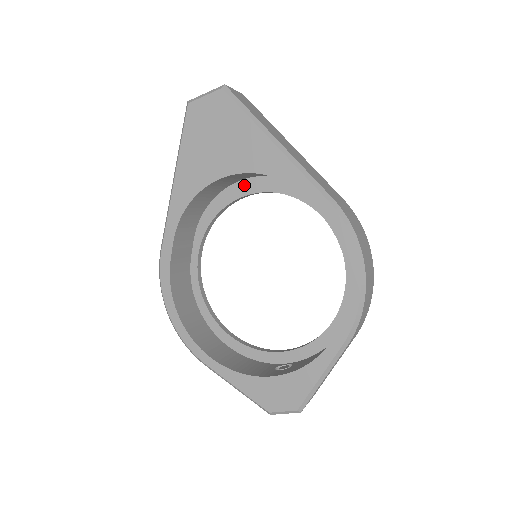
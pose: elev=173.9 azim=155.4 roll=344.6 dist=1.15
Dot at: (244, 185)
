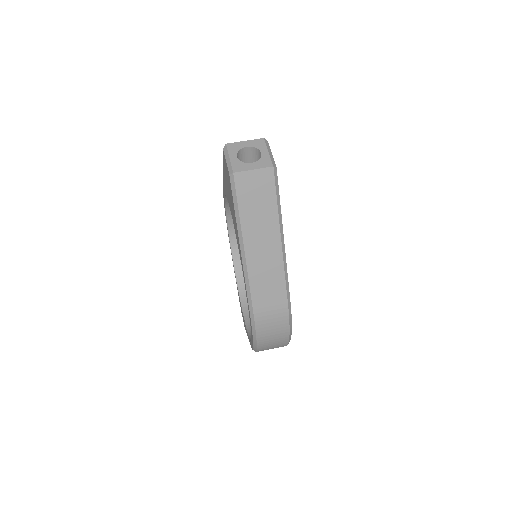
Dot at: occluded
